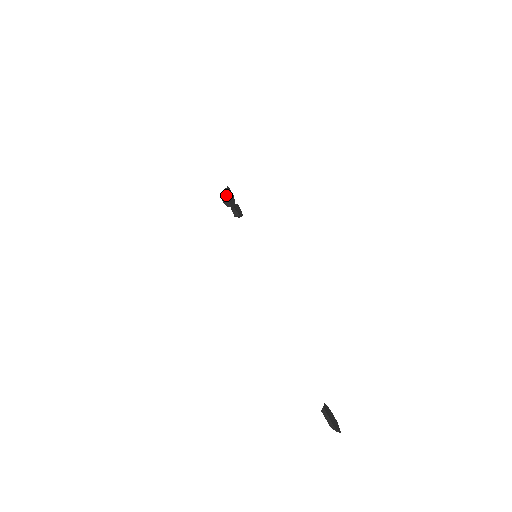
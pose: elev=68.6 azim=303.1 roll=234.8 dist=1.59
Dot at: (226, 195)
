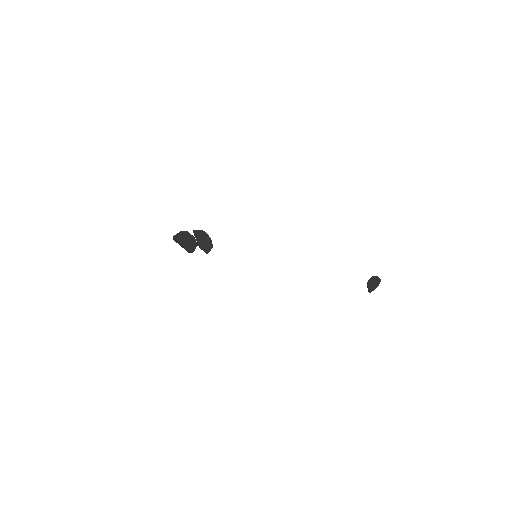
Dot at: (186, 249)
